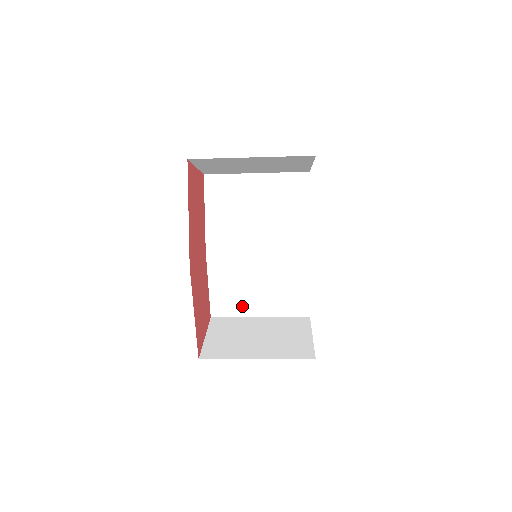
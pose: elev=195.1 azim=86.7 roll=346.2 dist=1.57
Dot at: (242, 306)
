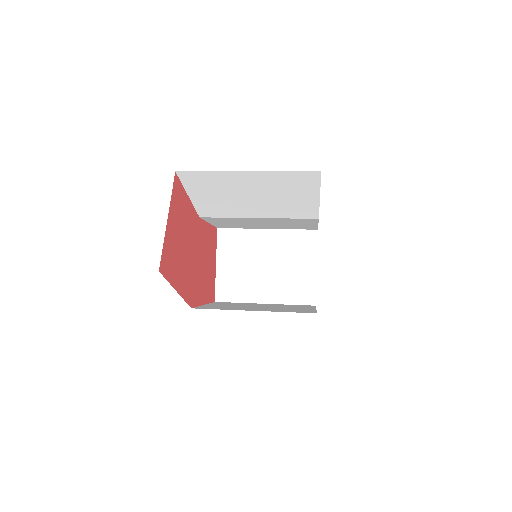
Dot at: (247, 227)
